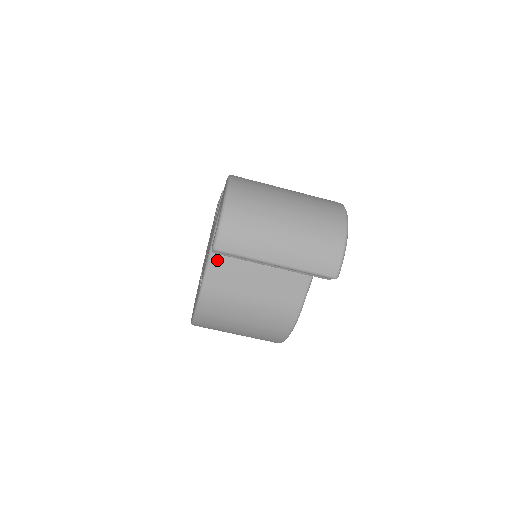
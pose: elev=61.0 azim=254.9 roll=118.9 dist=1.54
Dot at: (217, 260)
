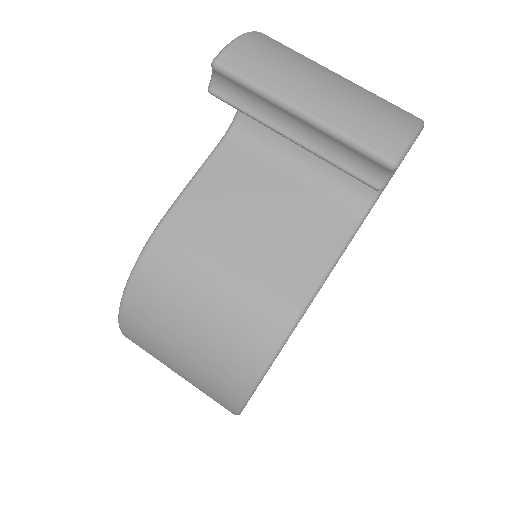
Dot at: (204, 183)
